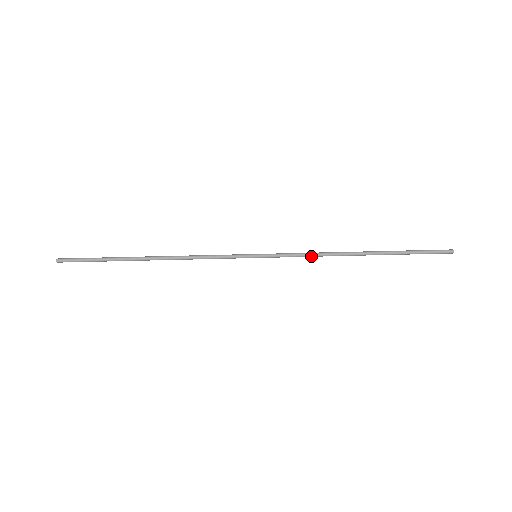
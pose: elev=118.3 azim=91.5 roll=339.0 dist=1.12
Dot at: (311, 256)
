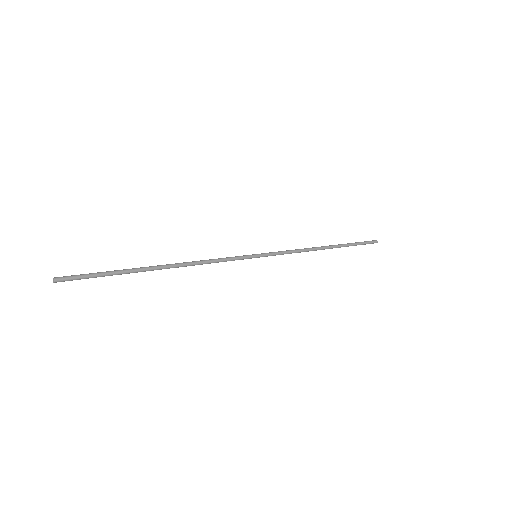
Dot at: (296, 251)
